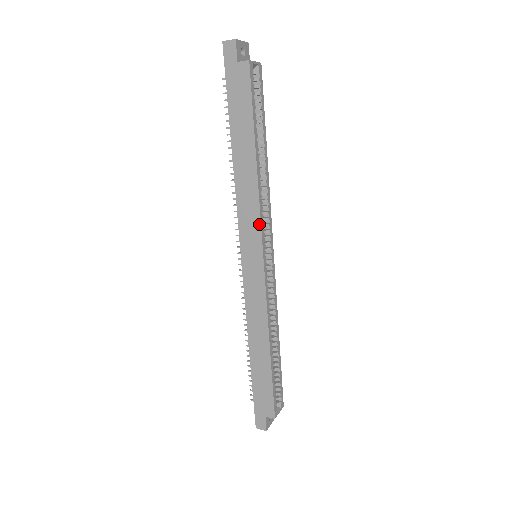
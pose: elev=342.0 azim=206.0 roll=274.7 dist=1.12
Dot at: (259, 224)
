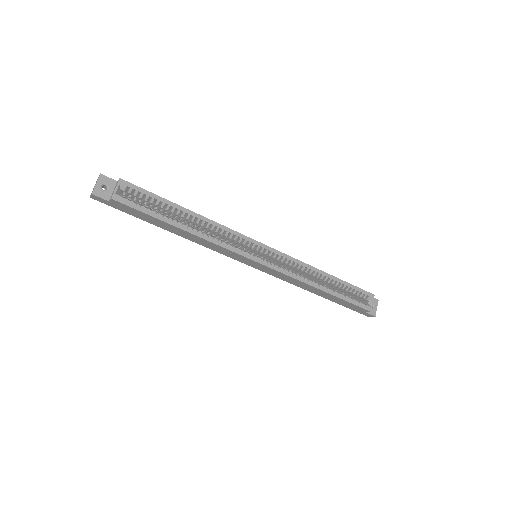
Dot at: (232, 252)
